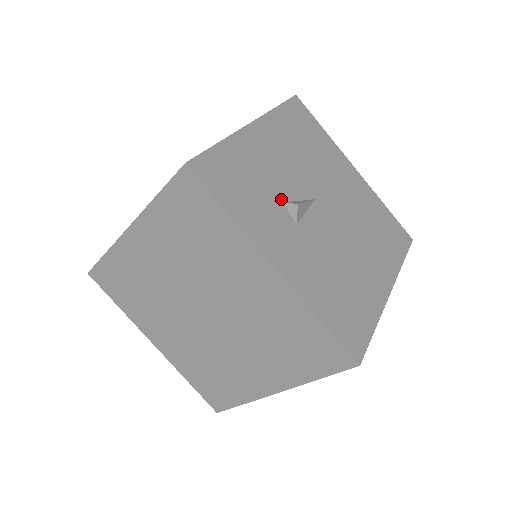
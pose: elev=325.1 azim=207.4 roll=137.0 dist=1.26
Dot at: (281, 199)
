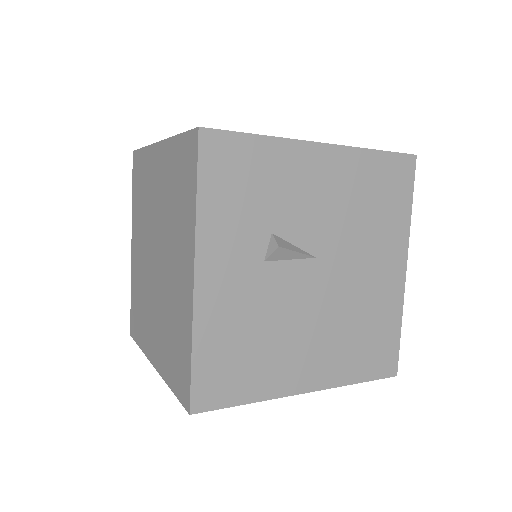
Dot at: (273, 229)
